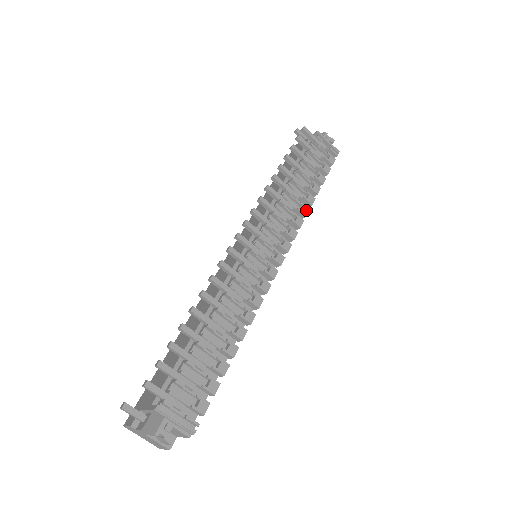
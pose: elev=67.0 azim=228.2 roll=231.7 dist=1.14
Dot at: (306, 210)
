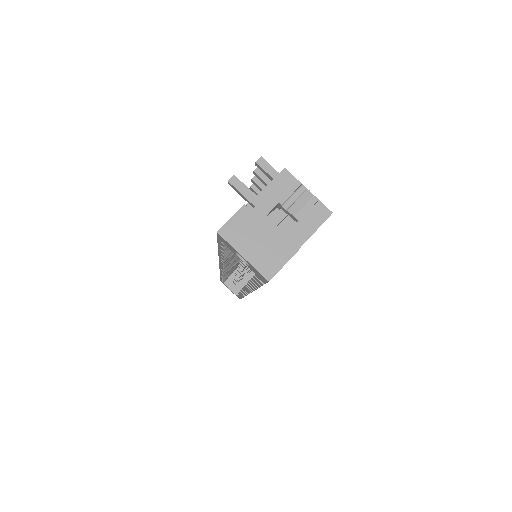
Dot at: occluded
